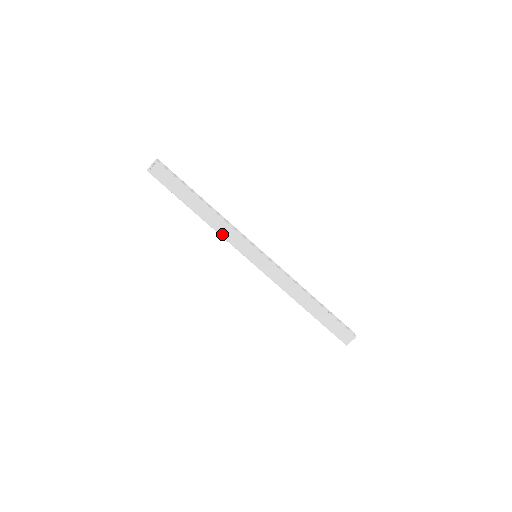
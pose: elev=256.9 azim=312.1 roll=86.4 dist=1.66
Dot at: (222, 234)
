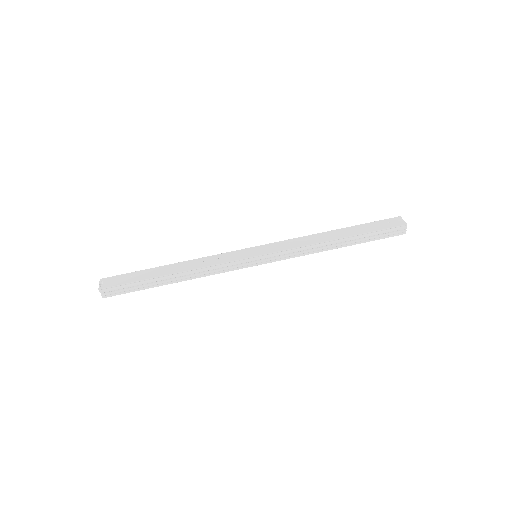
Dot at: (210, 265)
